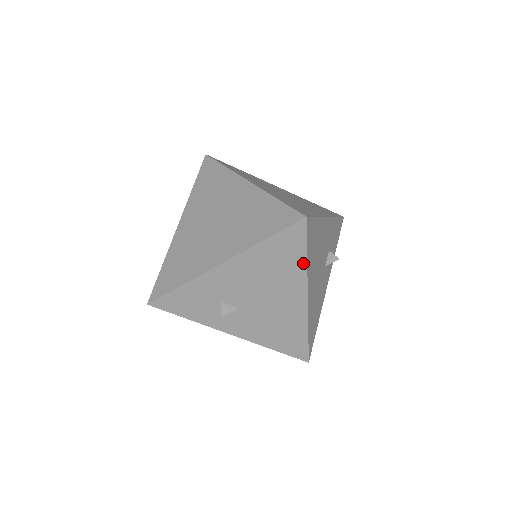
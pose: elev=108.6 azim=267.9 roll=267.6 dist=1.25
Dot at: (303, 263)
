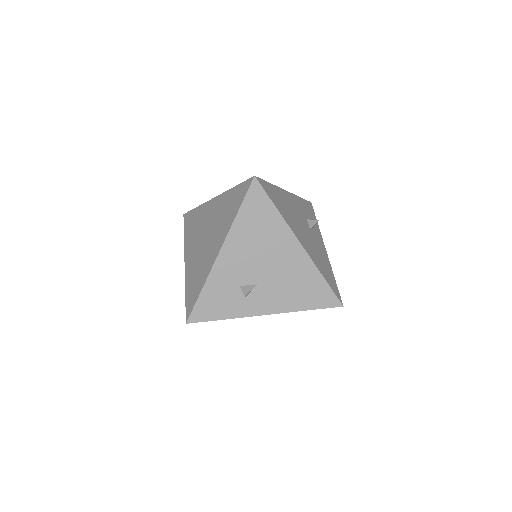
Dot at: (277, 215)
